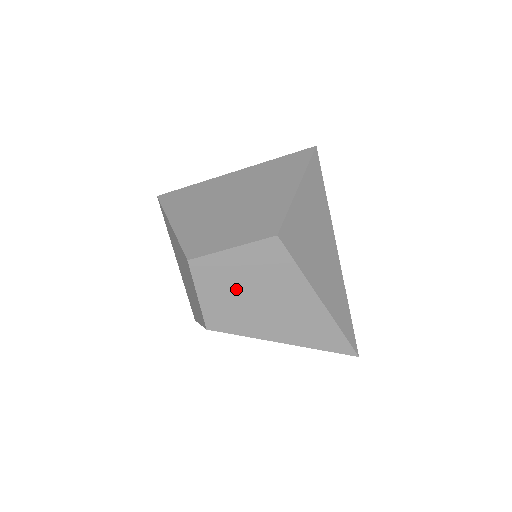
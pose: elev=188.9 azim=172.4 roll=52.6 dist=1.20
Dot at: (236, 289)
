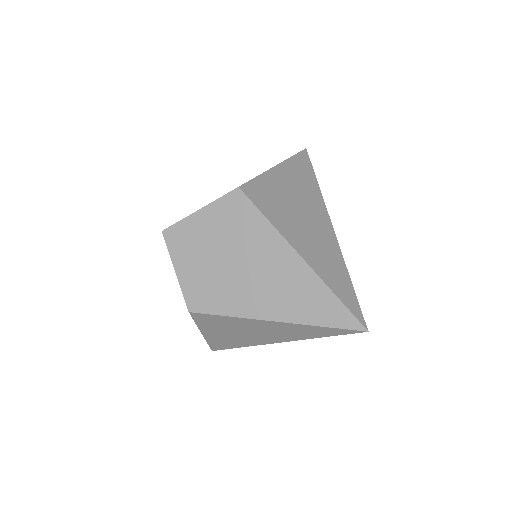
Dot at: (210, 256)
